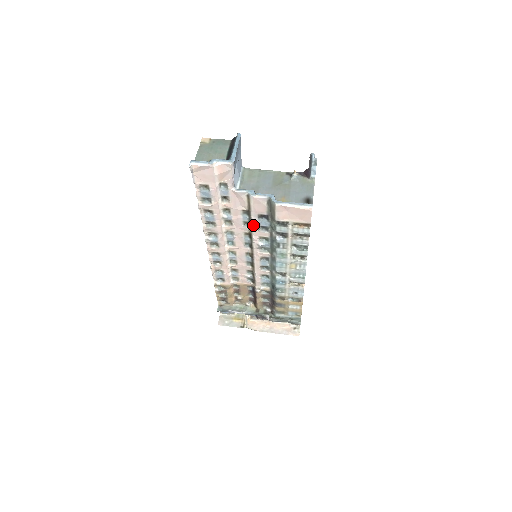
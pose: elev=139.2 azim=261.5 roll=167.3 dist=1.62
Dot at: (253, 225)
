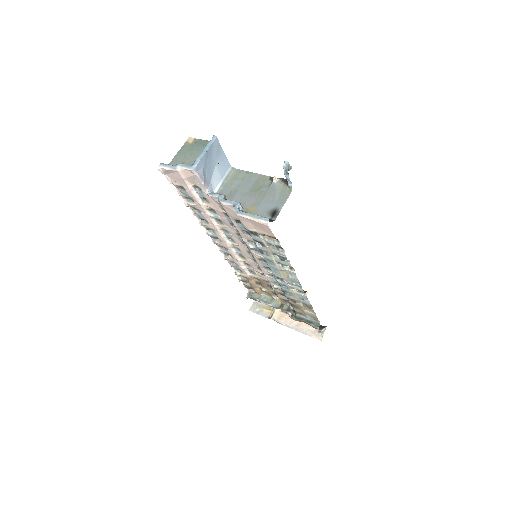
Dot at: (236, 228)
